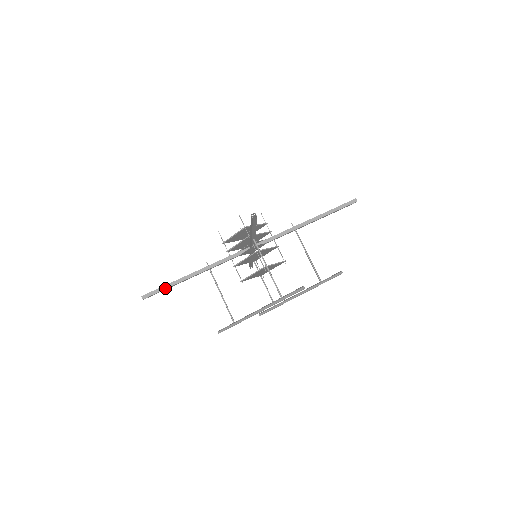
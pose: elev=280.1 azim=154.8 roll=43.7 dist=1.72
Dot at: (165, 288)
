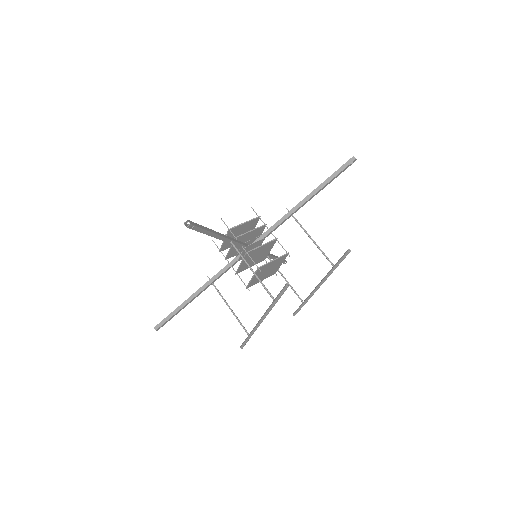
Dot at: (174, 314)
